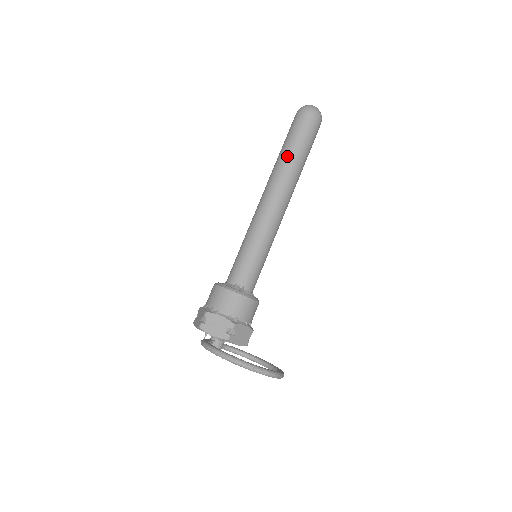
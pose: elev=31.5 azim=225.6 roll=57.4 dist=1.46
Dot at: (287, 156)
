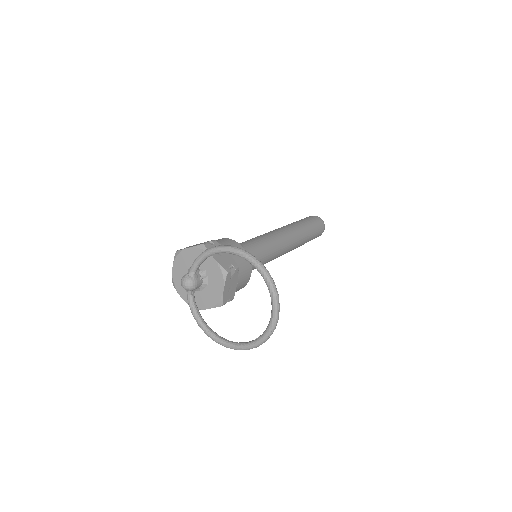
Dot at: (303, 224)
